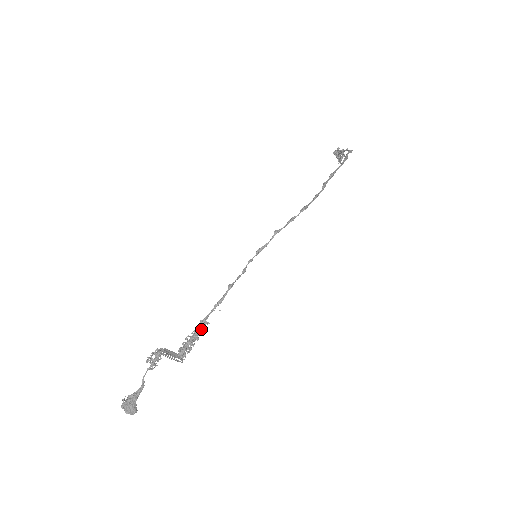
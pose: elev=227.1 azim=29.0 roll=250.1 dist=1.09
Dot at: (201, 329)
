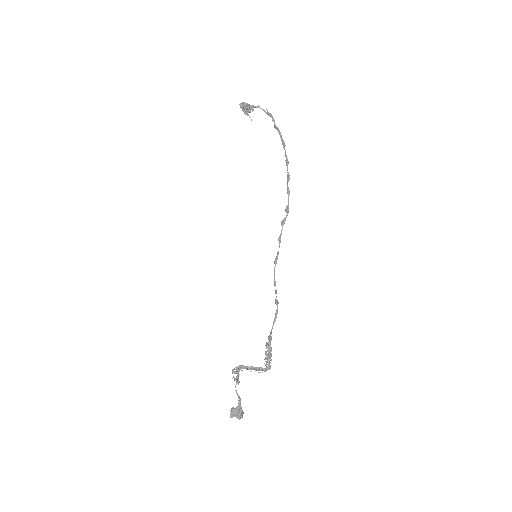
Dot at: occluded
